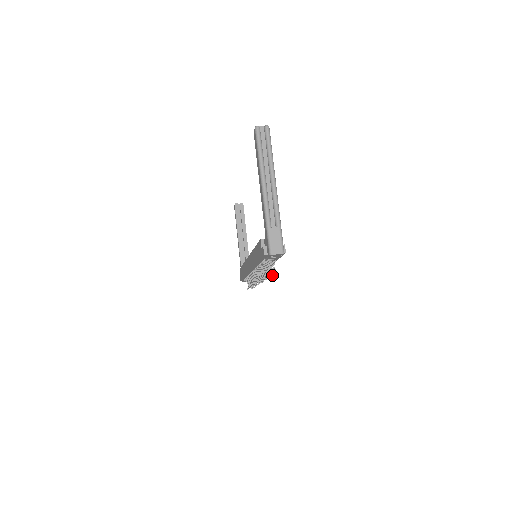
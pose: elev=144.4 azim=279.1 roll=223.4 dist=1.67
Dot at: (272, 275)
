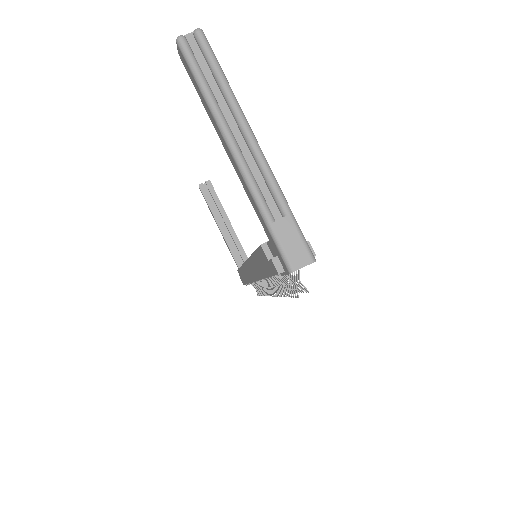
Dot at: occluded
